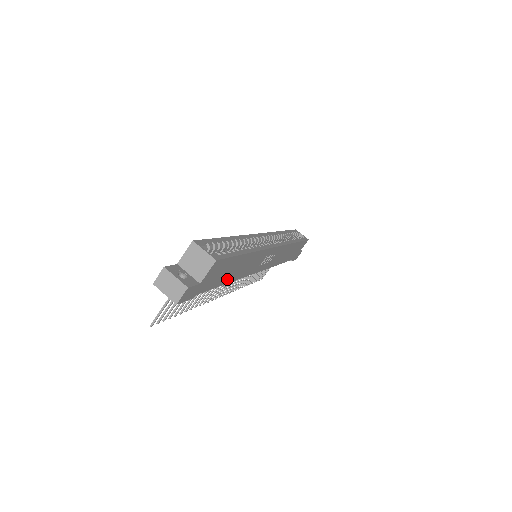
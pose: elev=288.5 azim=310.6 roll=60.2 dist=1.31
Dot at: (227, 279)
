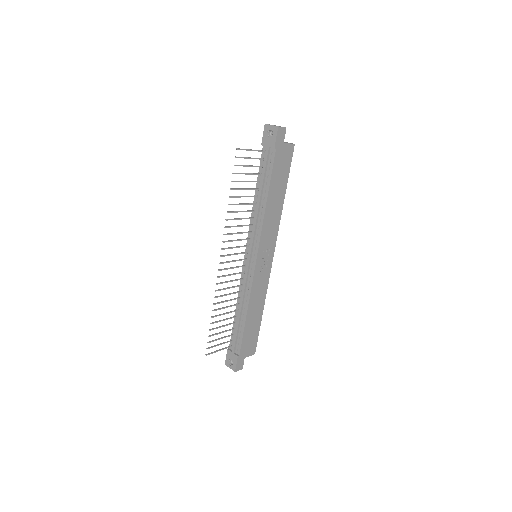
Dot at: (272, 190)
